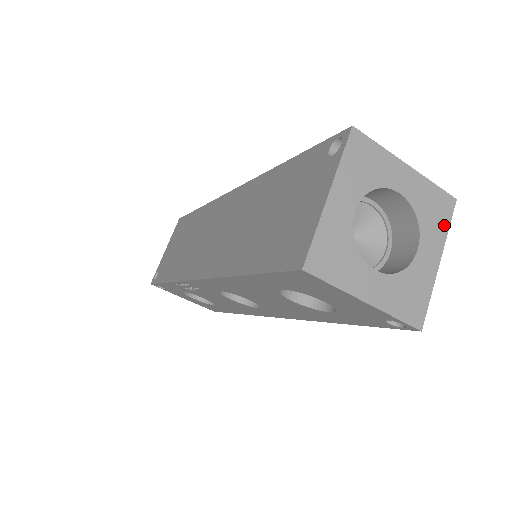
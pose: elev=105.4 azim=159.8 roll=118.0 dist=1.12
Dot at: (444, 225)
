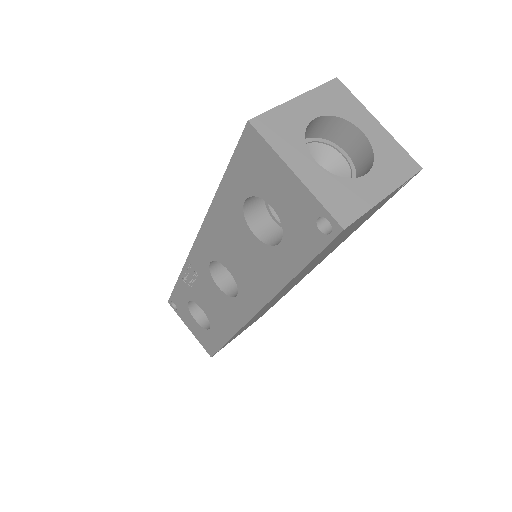
Dot at: (402, 176)
